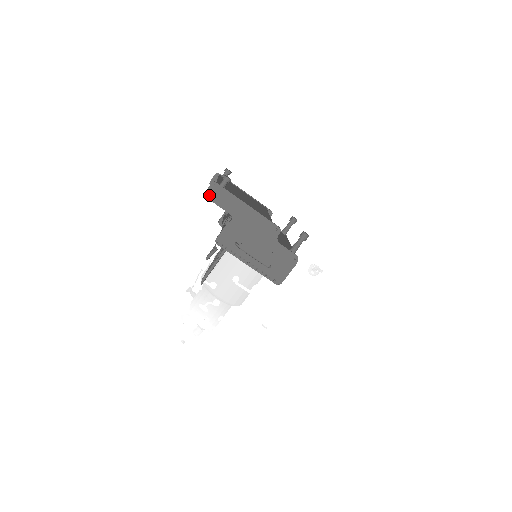
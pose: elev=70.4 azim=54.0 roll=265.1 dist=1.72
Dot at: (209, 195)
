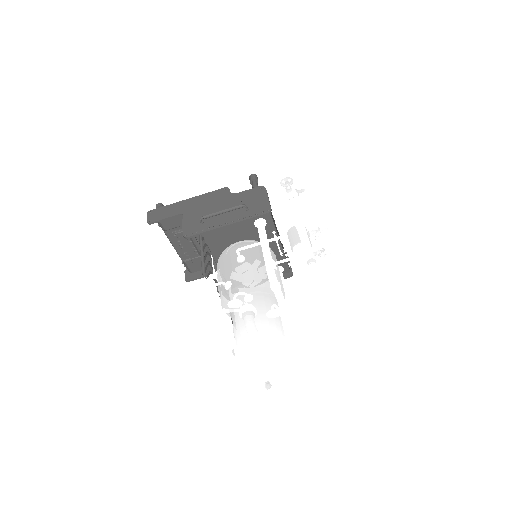
Dot at: (151, 220)
